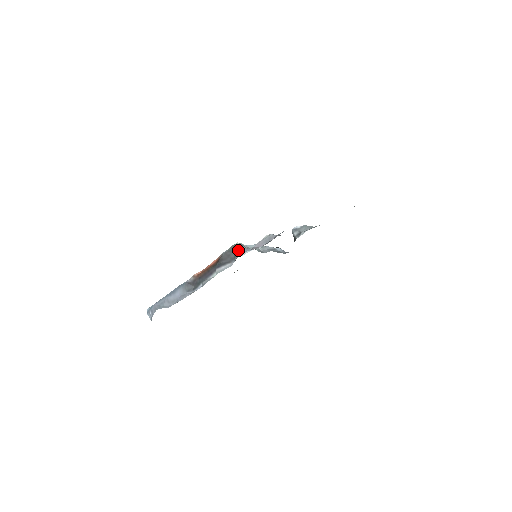
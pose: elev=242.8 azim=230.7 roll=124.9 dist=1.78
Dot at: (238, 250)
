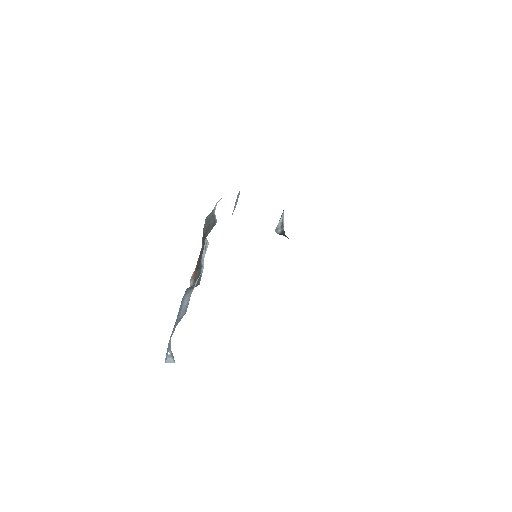
Dot at: (212, 212)
